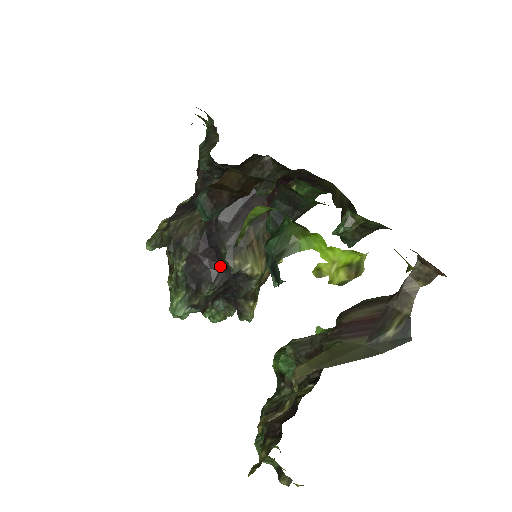
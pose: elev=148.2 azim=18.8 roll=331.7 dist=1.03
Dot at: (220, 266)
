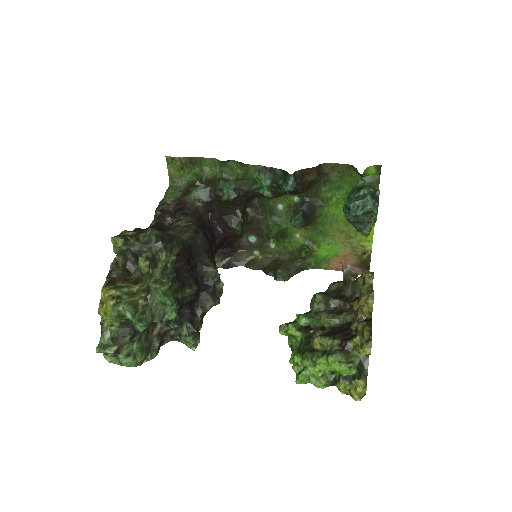
Dot at: (199, 274)
